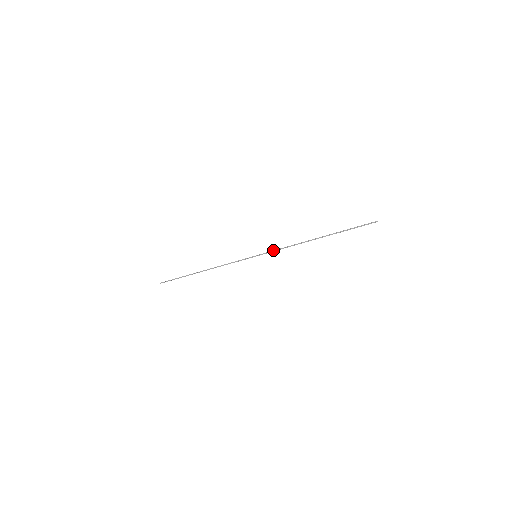
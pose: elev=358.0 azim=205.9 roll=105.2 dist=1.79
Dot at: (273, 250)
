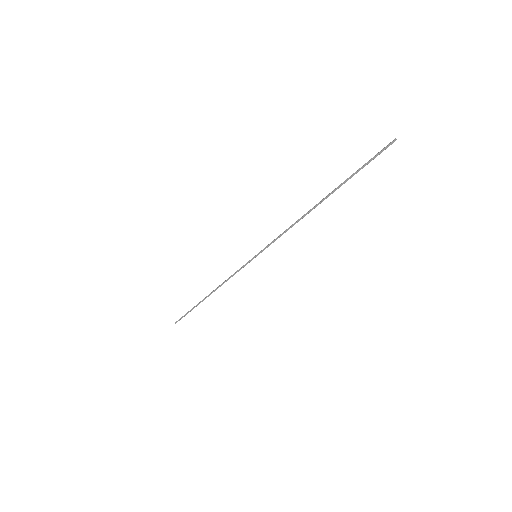
Dot at: (272, 241)
